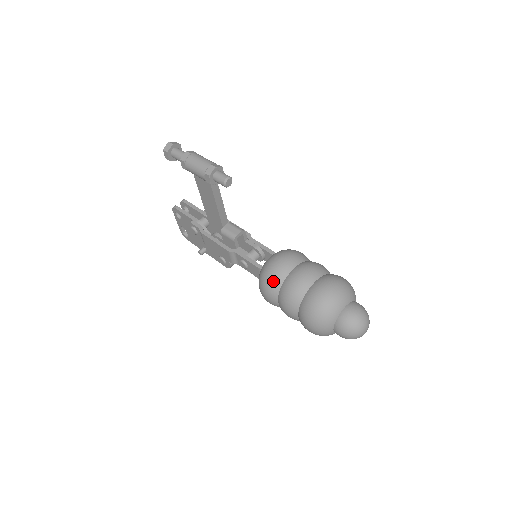
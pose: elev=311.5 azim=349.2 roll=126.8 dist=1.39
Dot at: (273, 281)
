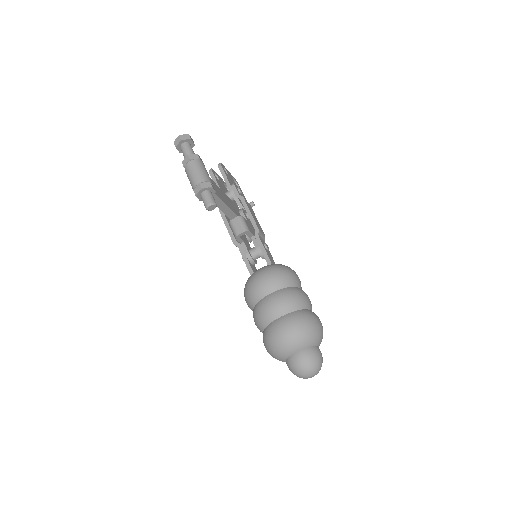
Dot at: (249, 298)
